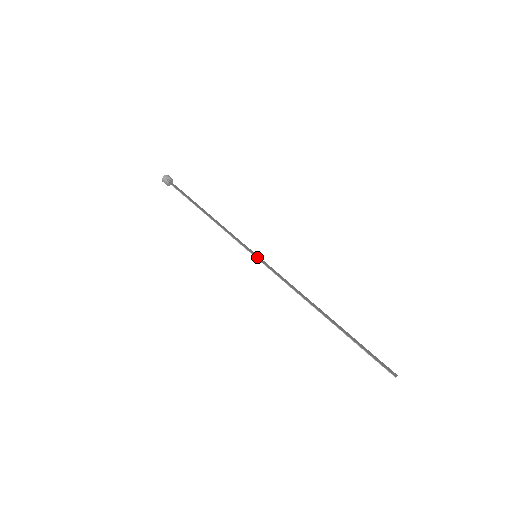
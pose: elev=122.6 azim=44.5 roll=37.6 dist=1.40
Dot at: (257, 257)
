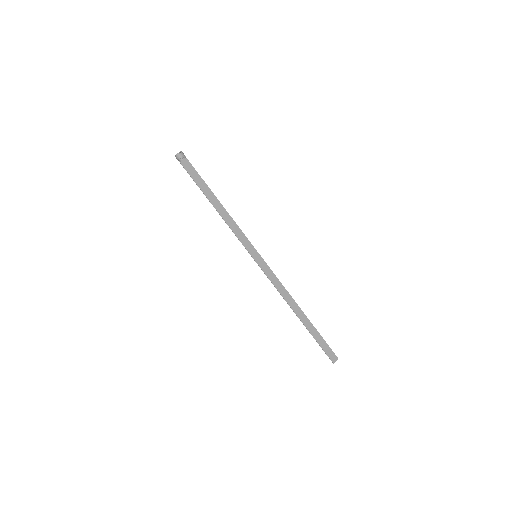
Dot at: (256, 259)
